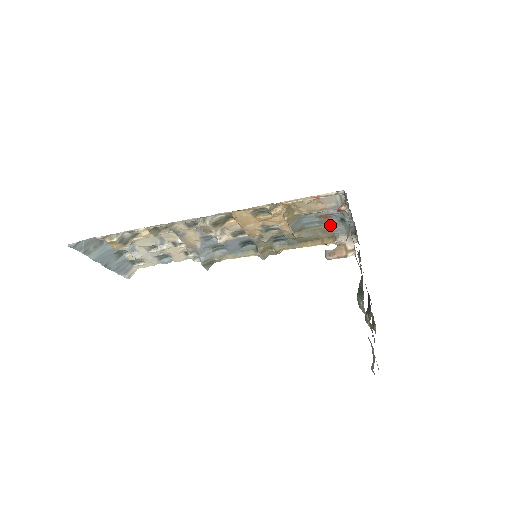
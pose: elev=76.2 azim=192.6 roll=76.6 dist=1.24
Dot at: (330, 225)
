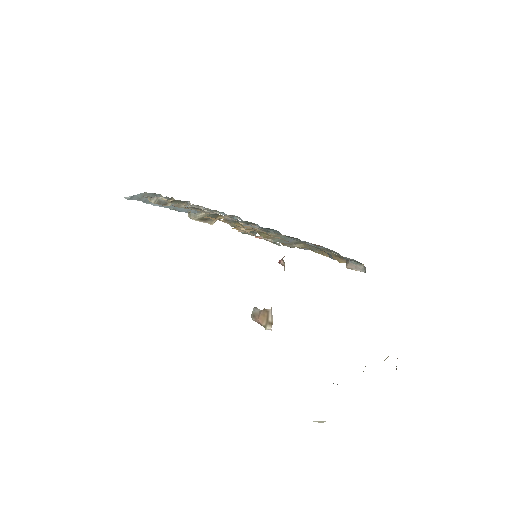
Dot at: (329, 250)
